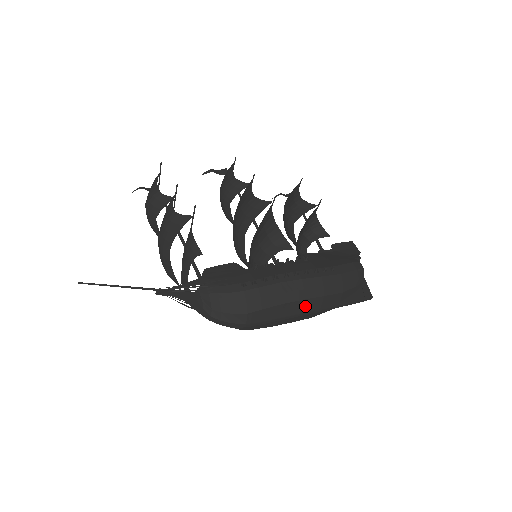
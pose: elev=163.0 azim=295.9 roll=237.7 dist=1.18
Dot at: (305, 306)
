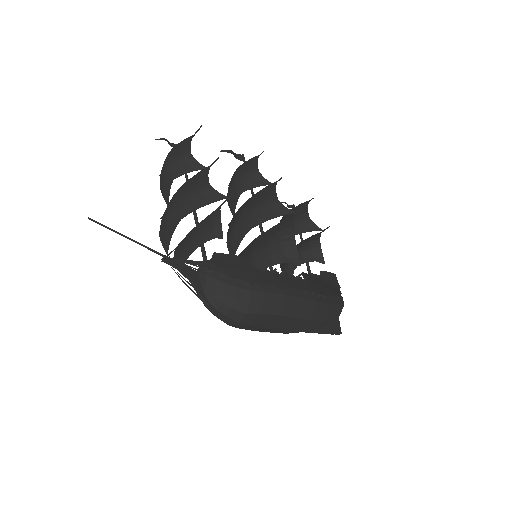
Dot at: (292, 323)
